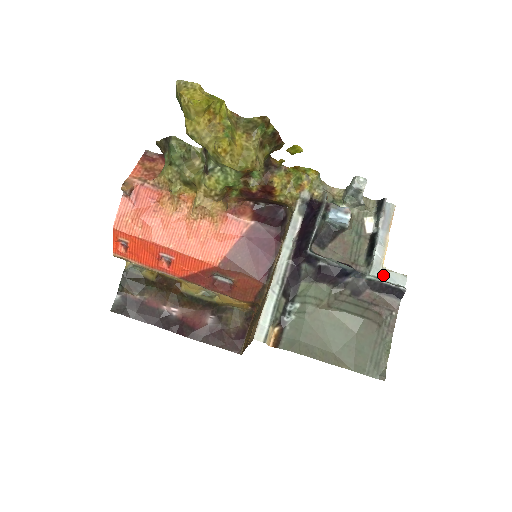
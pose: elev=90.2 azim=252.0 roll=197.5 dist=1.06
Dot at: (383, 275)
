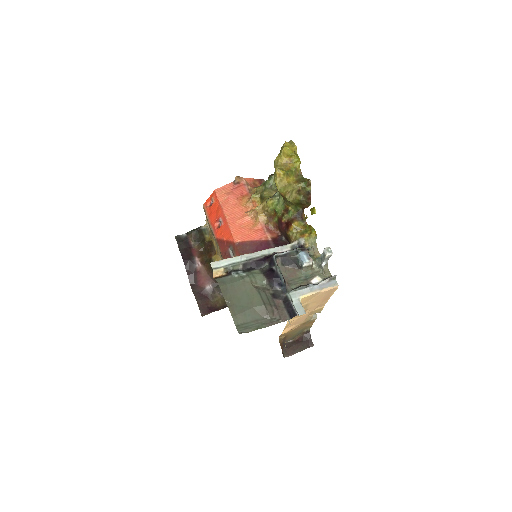
Dot at: (295, 301)
